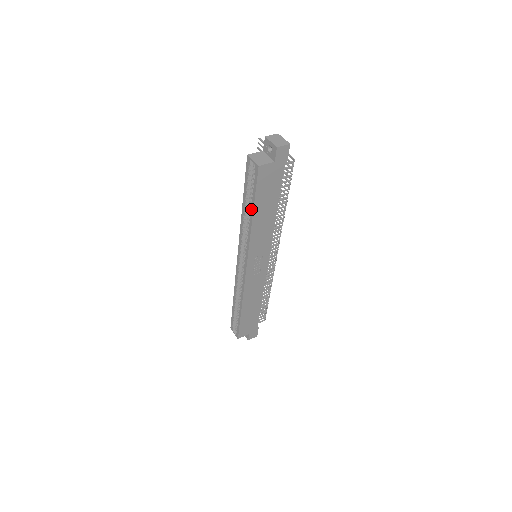
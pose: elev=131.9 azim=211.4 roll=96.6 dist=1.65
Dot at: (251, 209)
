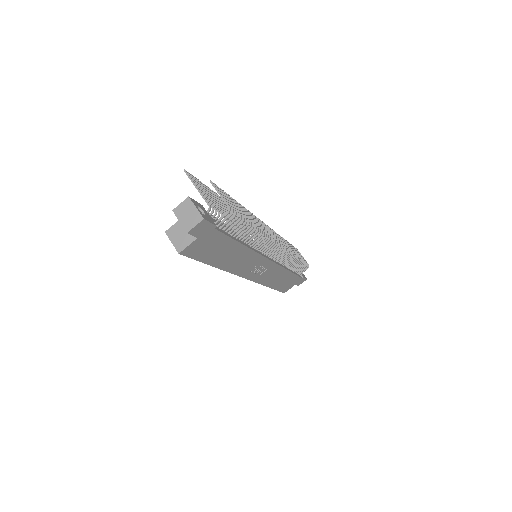
Dot at: occluded
